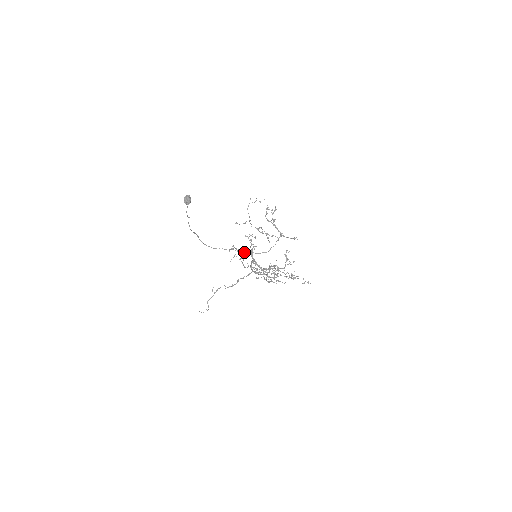
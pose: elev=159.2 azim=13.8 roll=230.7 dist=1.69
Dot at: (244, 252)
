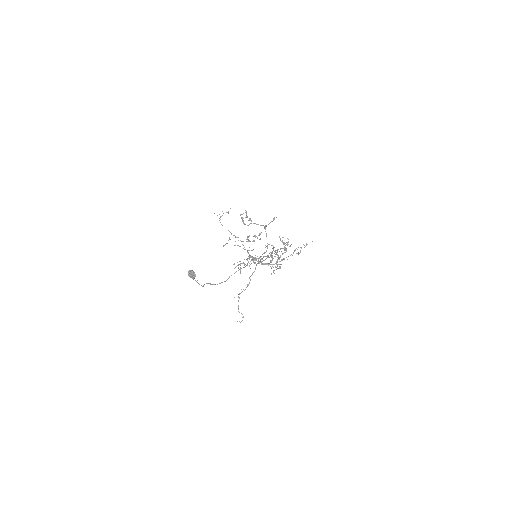
Dot at: occluded
